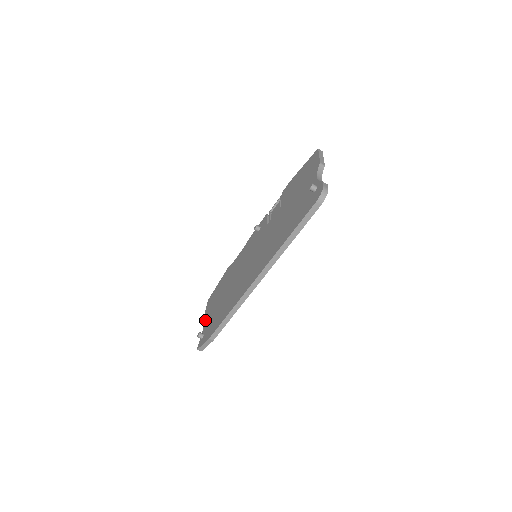
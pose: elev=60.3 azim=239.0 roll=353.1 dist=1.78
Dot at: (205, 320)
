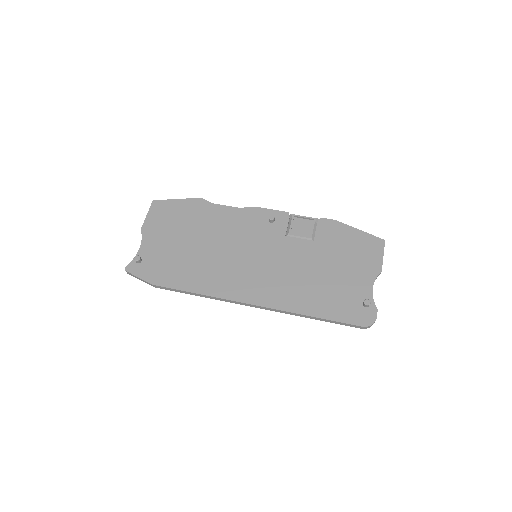
Dot at: (146, 236)
